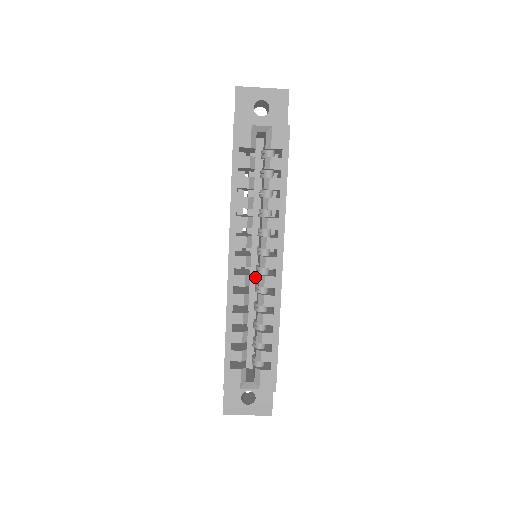
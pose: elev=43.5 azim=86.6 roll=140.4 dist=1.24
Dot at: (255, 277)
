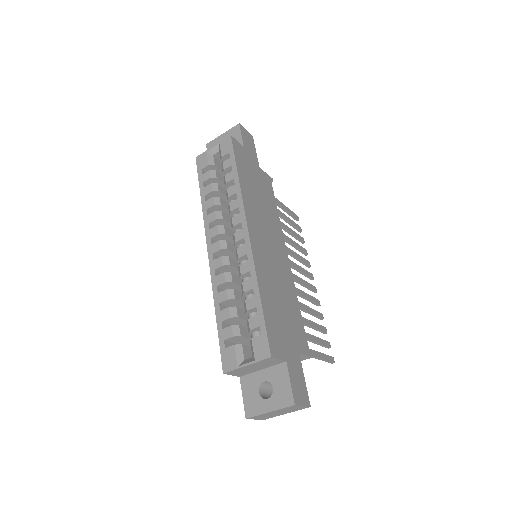
Dot at: occluded
